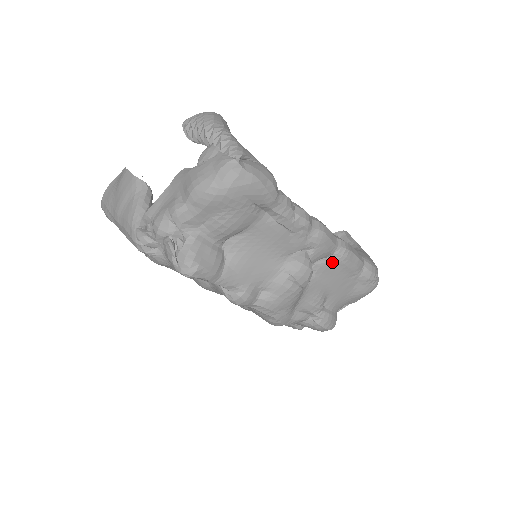
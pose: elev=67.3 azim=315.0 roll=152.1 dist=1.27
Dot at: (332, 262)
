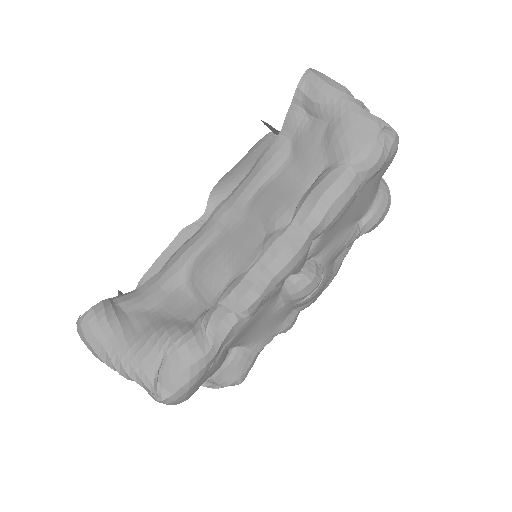
Dot at: (321, 239)
